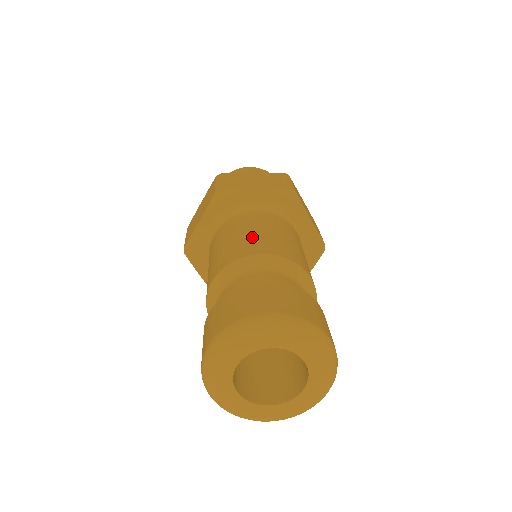
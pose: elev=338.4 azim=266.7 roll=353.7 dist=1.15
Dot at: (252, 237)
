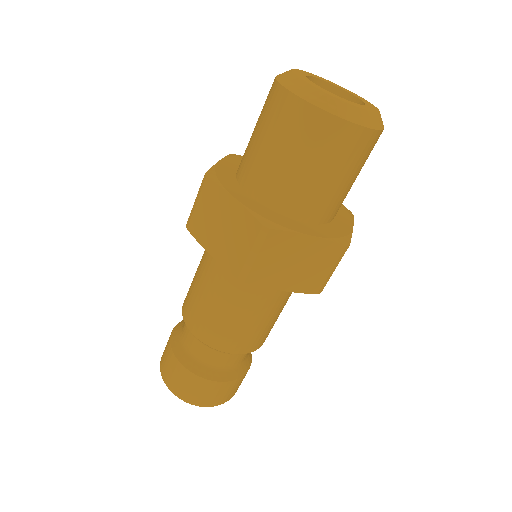
Dot at: (197, 303)
